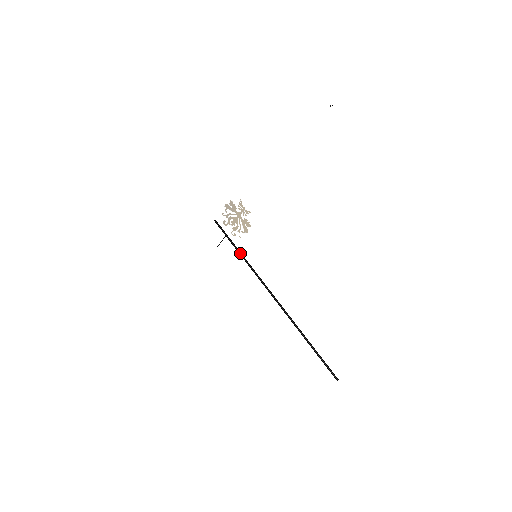
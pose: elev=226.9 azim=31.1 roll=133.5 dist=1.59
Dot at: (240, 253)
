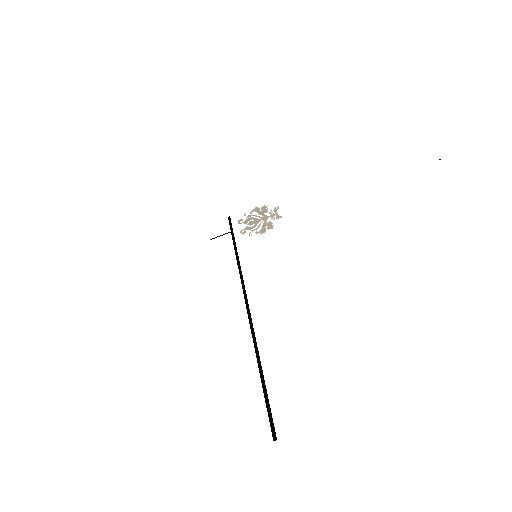
Dot at: (236, 249)
